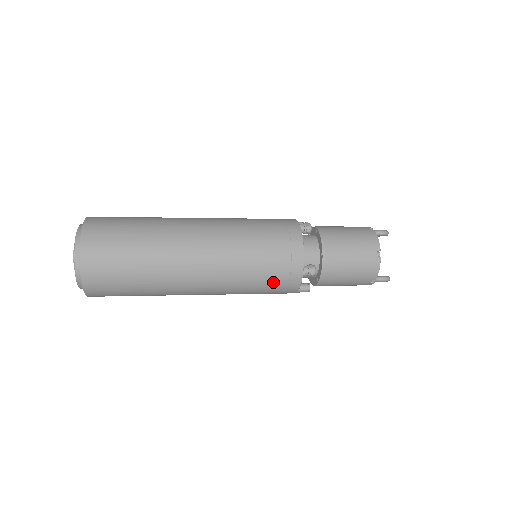
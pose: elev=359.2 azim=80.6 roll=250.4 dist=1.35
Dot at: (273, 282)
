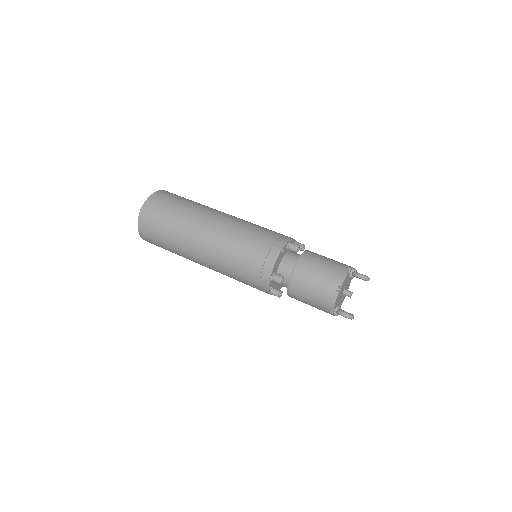
Dot at: (249, 276)
